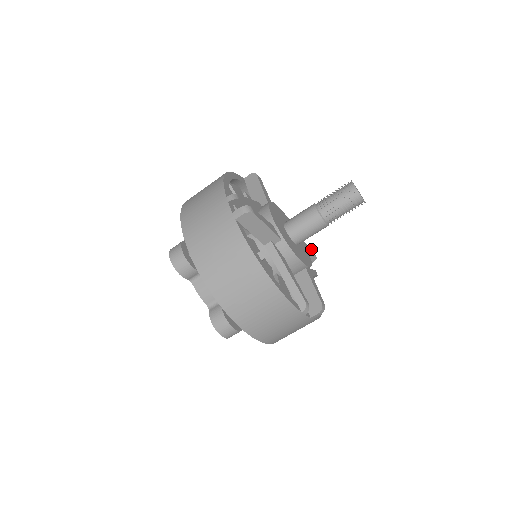
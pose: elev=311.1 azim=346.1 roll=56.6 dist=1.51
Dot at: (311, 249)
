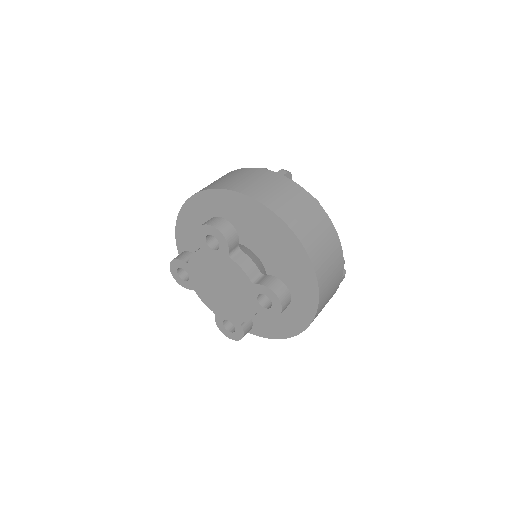
Dot at: occluded
